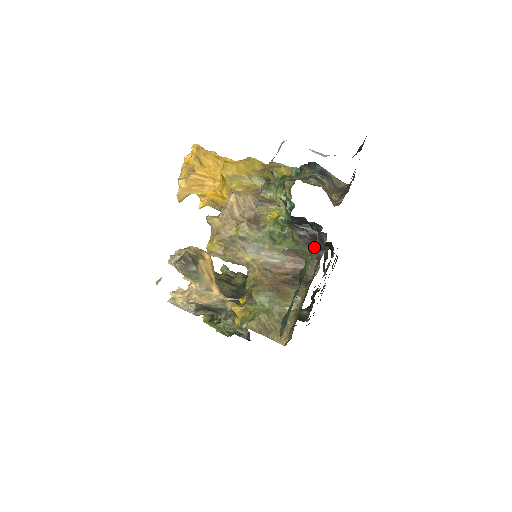
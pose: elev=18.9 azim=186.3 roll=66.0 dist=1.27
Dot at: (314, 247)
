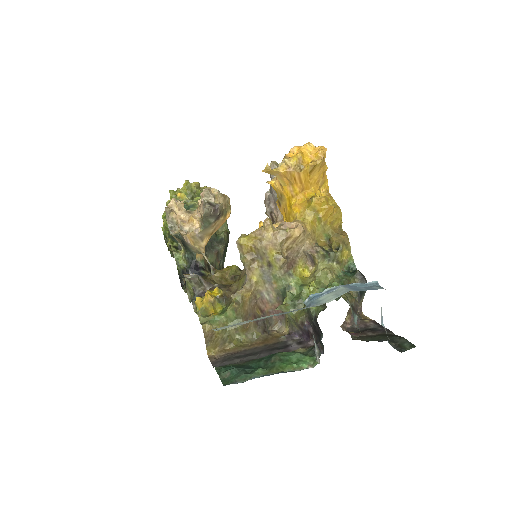
Dot at: (305, 359)
